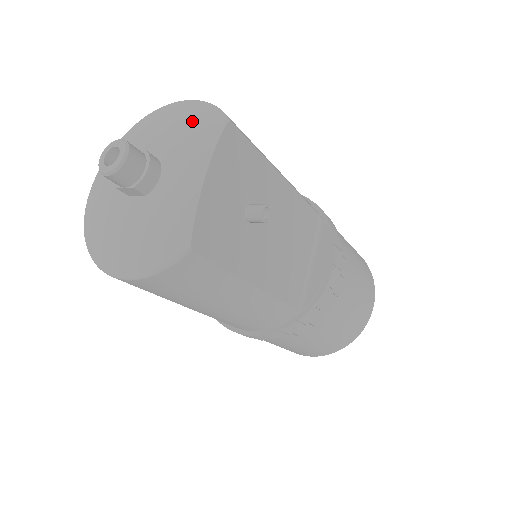
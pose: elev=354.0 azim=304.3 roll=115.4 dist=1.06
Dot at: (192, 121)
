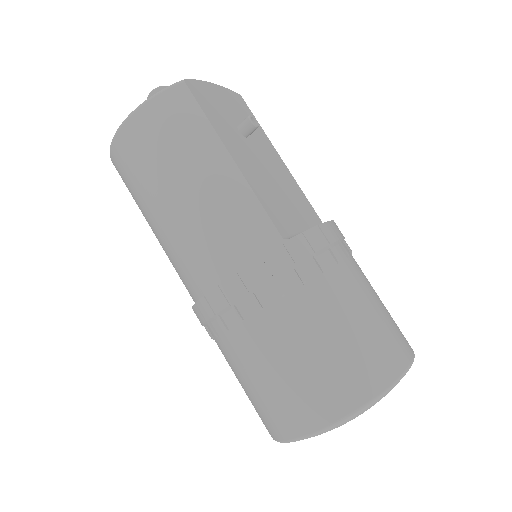
Dot at: occluded
